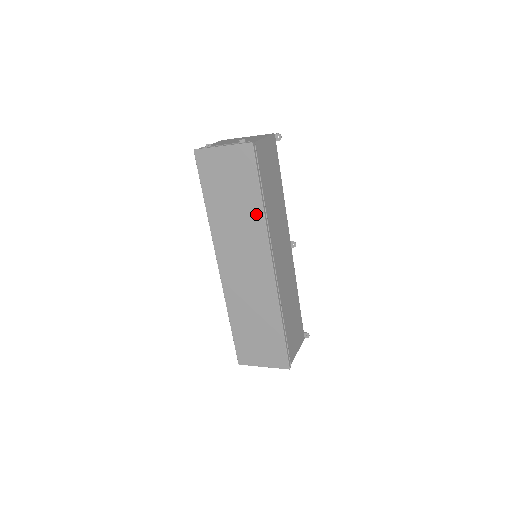
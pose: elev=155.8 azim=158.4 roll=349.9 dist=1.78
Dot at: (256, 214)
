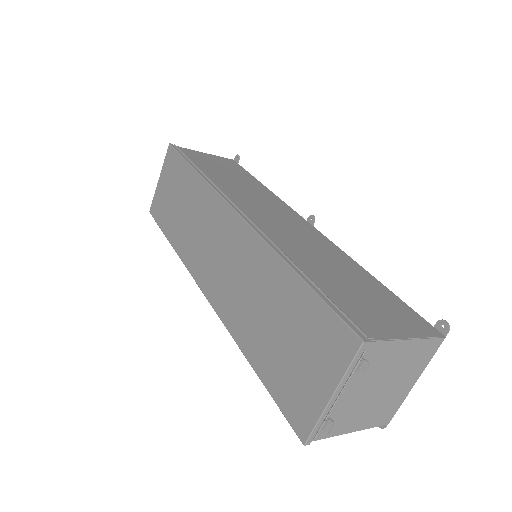
Dot at: (197, 186)
